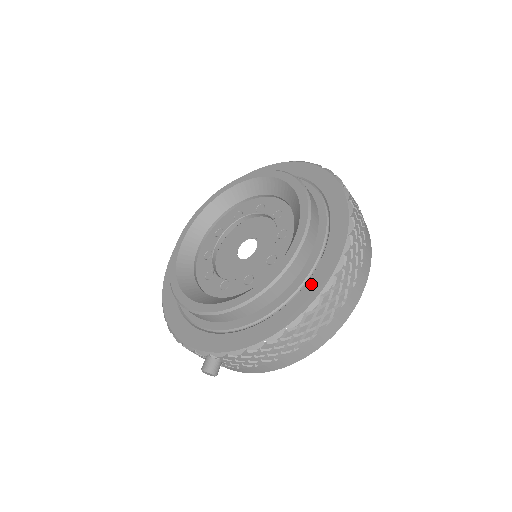
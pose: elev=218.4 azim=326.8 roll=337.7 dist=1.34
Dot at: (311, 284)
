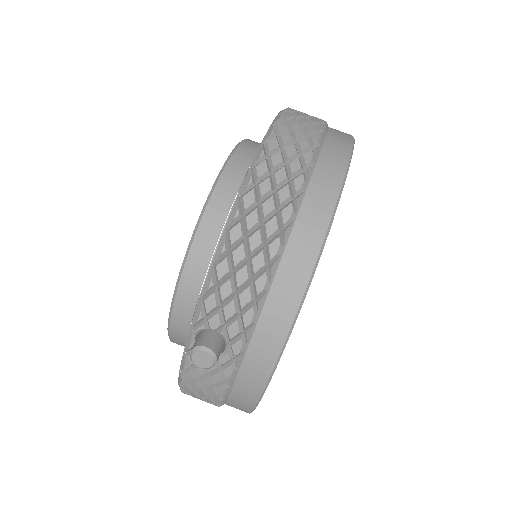
Dot at: occluded
